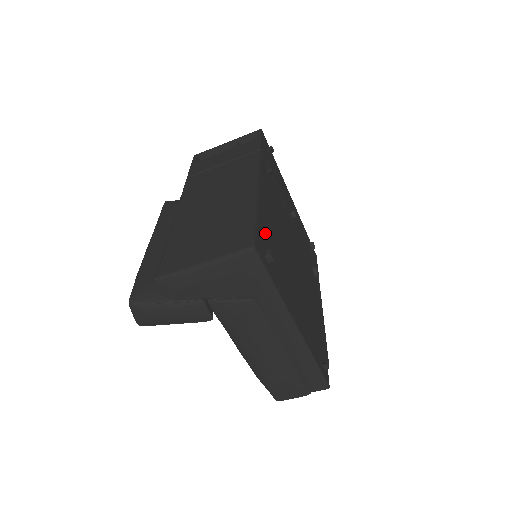
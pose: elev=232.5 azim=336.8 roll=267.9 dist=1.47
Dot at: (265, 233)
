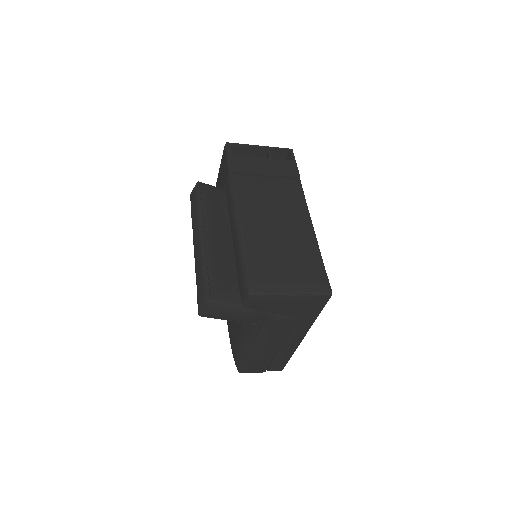
Dot at: occluded
